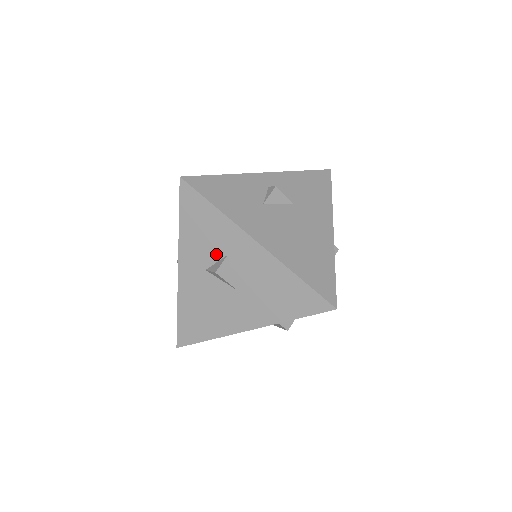
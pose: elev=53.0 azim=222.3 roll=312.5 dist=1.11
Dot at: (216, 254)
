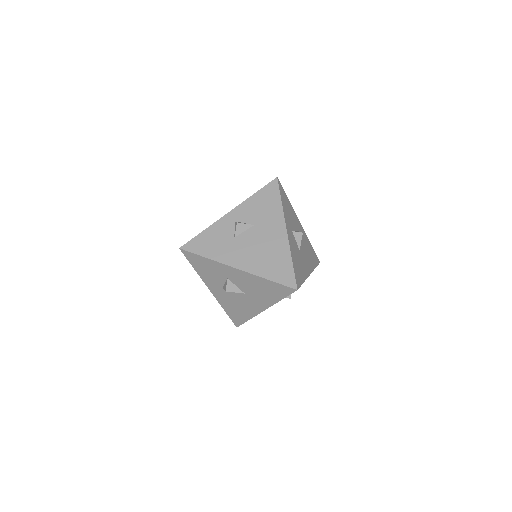
Dot at: (222, 279)
